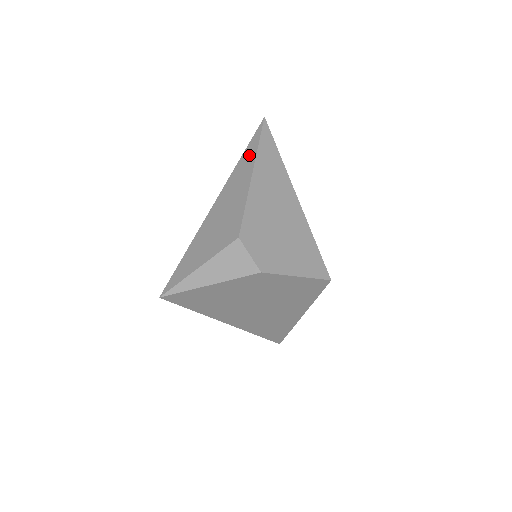
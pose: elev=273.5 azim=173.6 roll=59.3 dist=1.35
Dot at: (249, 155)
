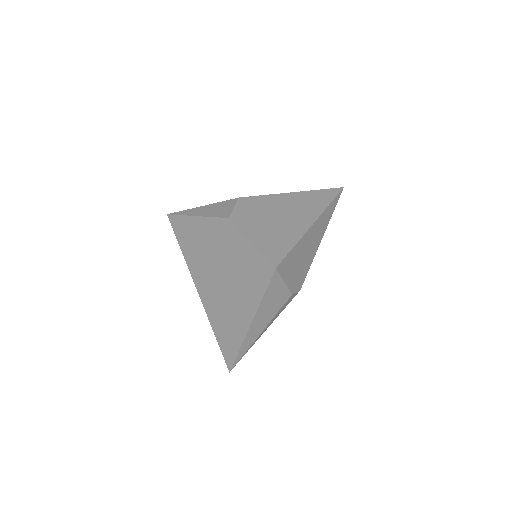
Dot at: occluded
